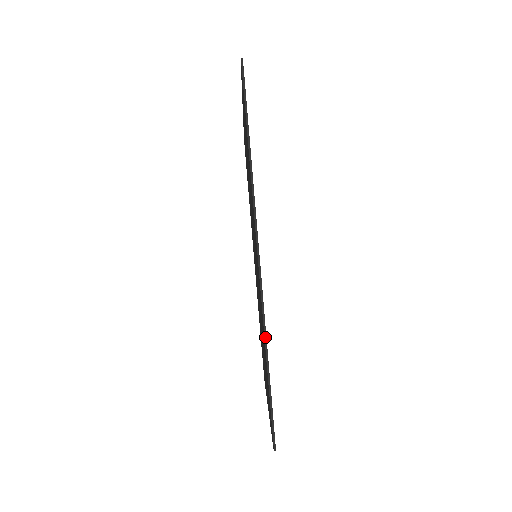
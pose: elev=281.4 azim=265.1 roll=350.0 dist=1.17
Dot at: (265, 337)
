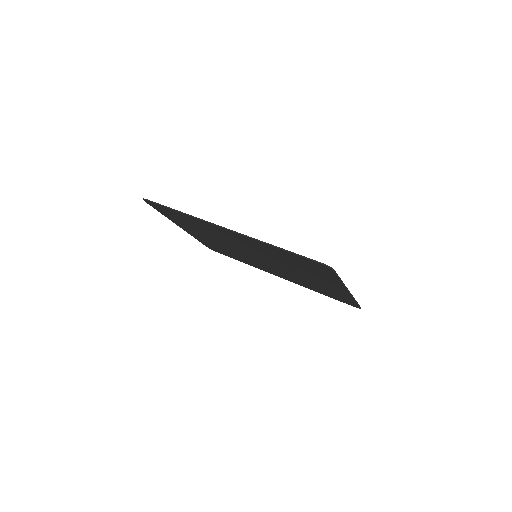
Dot at: (265, 243)
